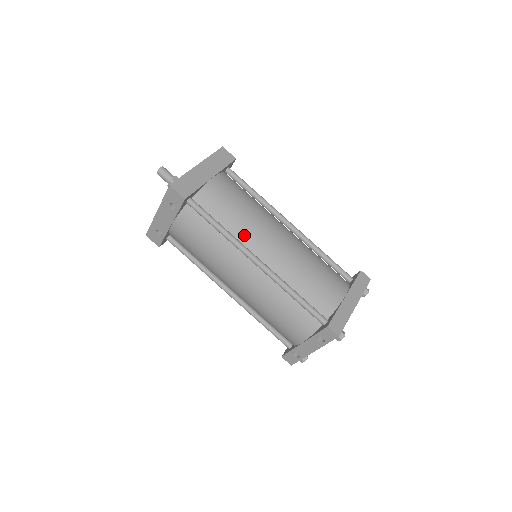
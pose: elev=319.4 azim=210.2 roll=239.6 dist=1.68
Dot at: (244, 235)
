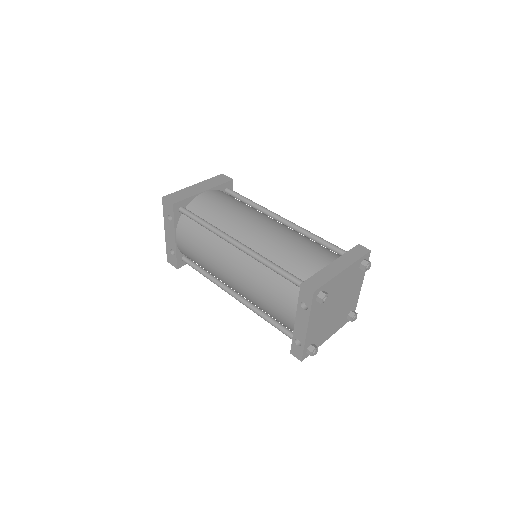
Dot at: (227, 226)
